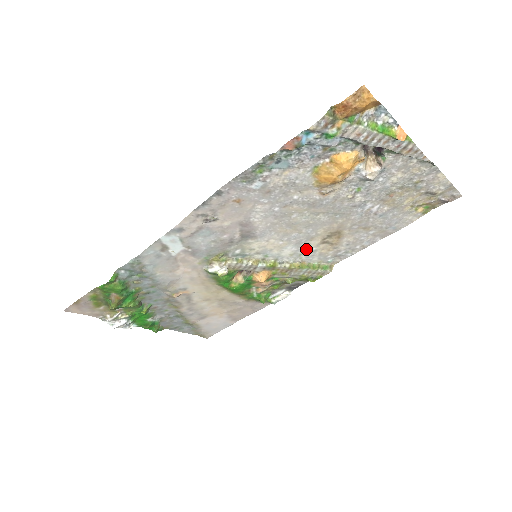
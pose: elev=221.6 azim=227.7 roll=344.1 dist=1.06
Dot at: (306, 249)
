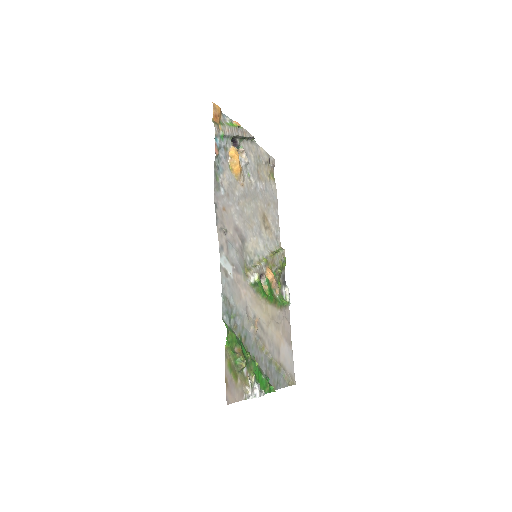
Dot at: (265, 239)
